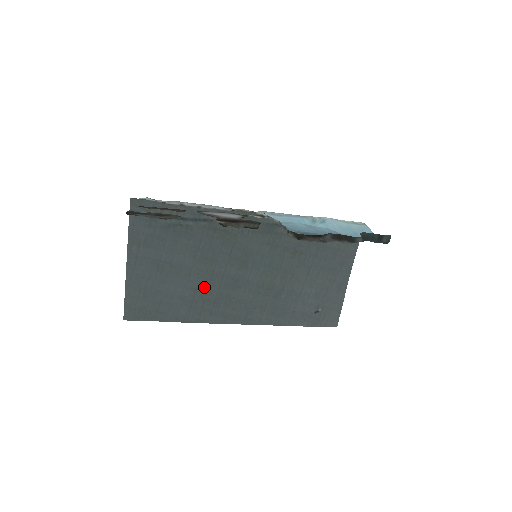
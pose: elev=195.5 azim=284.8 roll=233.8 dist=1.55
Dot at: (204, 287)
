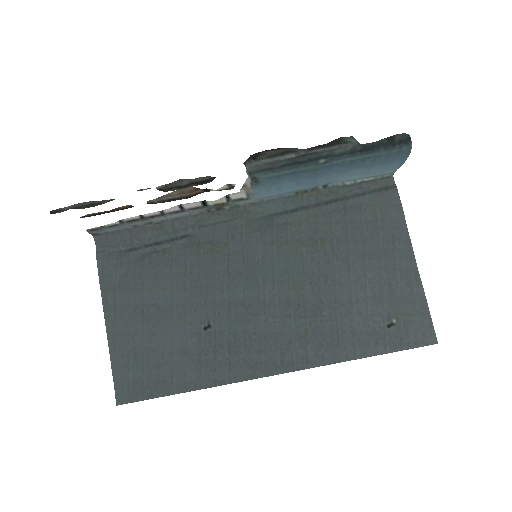
Dot at: (209, 328)
